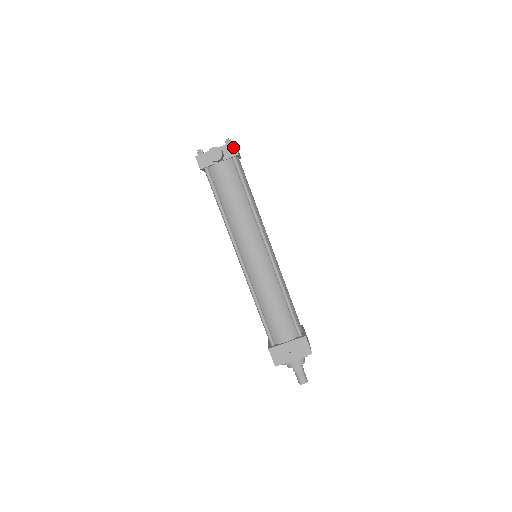
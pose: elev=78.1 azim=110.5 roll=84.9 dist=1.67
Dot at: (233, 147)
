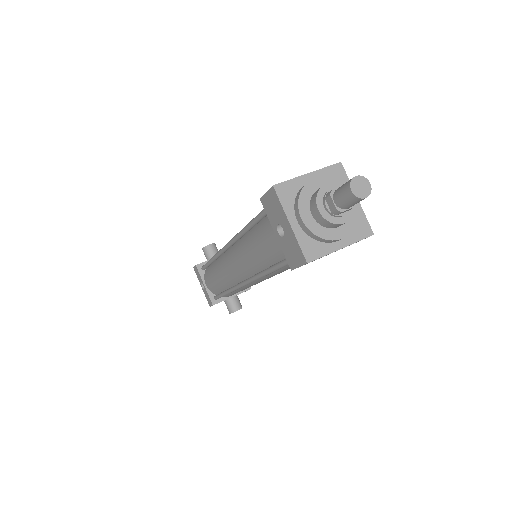
Dot at: occluded
